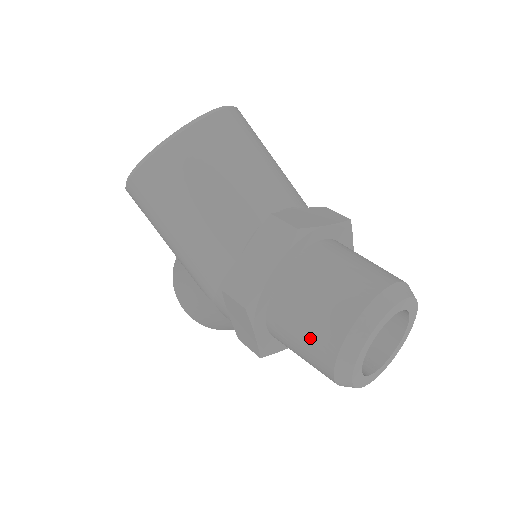
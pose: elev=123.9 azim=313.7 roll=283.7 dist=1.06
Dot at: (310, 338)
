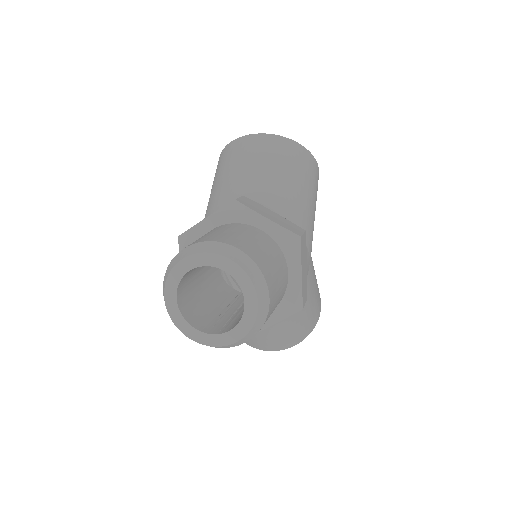
Dot at: occluded
